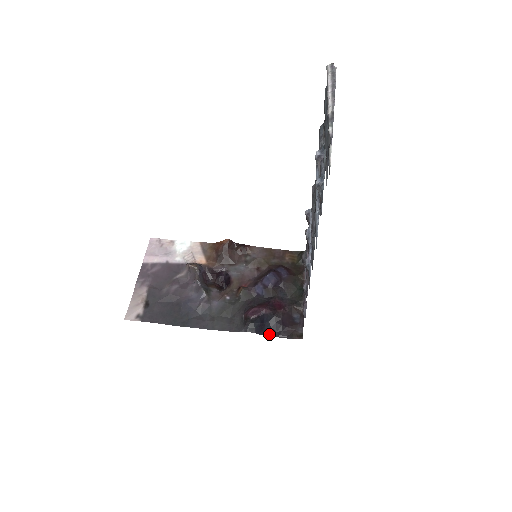
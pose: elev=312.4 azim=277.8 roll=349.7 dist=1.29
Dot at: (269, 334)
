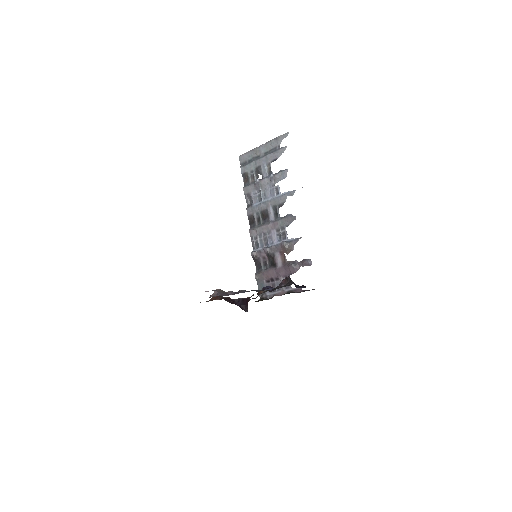
Dot at: occluded
